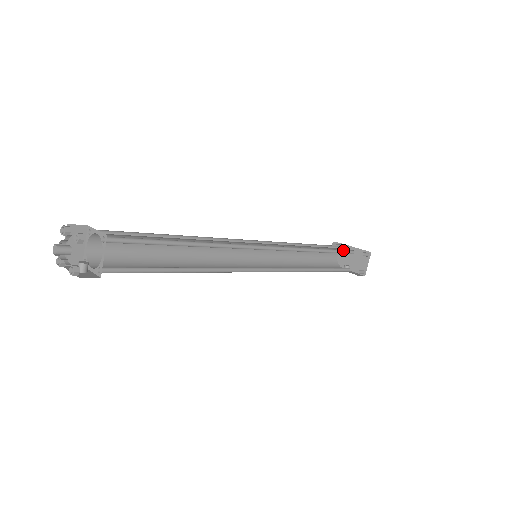
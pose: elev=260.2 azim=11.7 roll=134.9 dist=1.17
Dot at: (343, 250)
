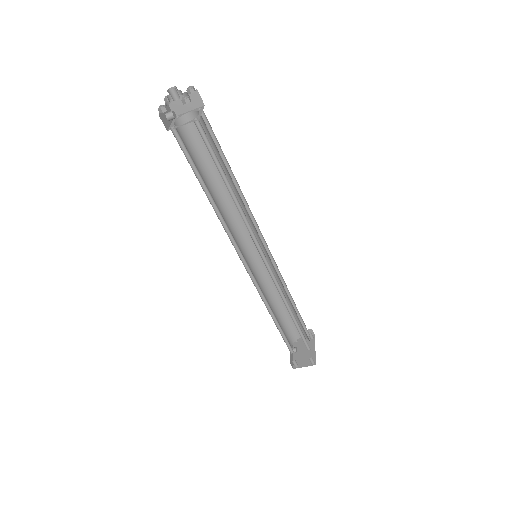
Dot at: occluded
